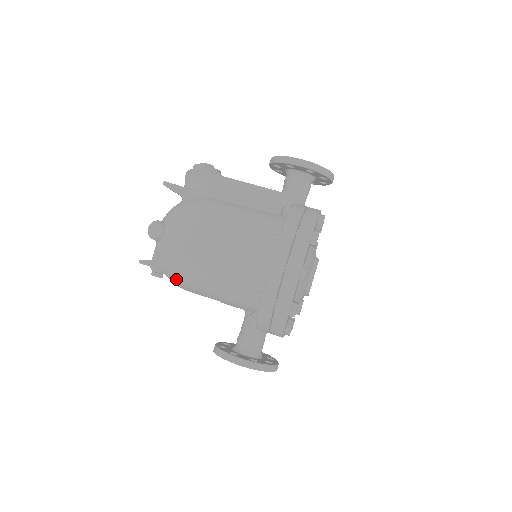
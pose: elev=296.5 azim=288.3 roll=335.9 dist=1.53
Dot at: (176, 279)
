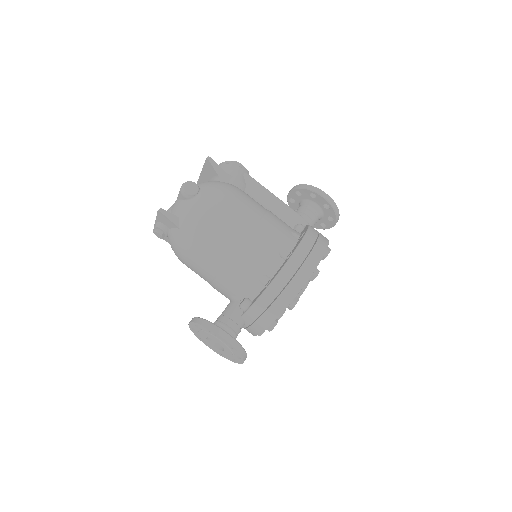
Dot at: (189, 239)
